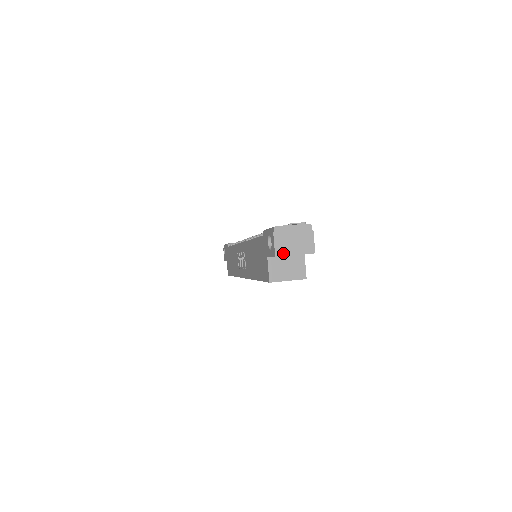
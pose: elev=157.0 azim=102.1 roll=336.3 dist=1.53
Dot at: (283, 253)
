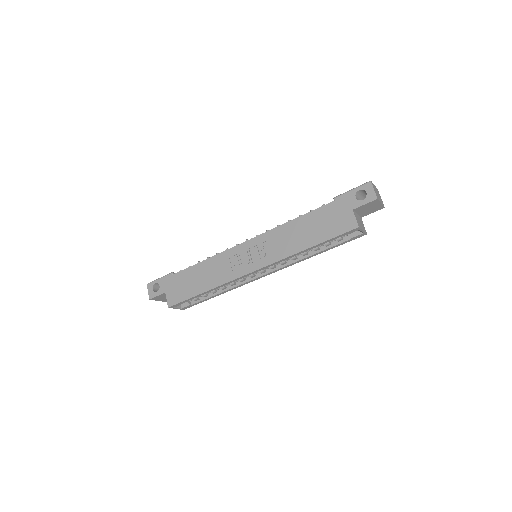
Dot at: (378, 199)
